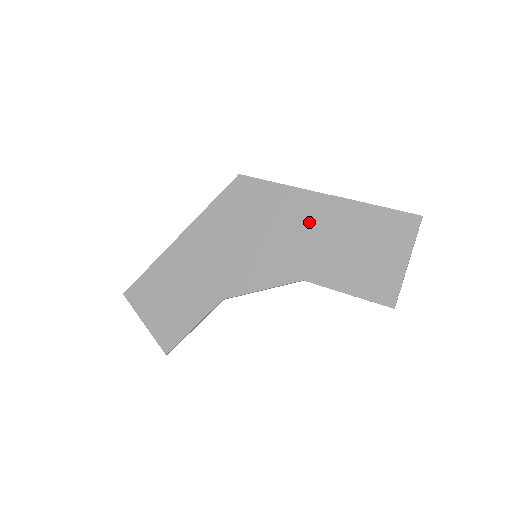
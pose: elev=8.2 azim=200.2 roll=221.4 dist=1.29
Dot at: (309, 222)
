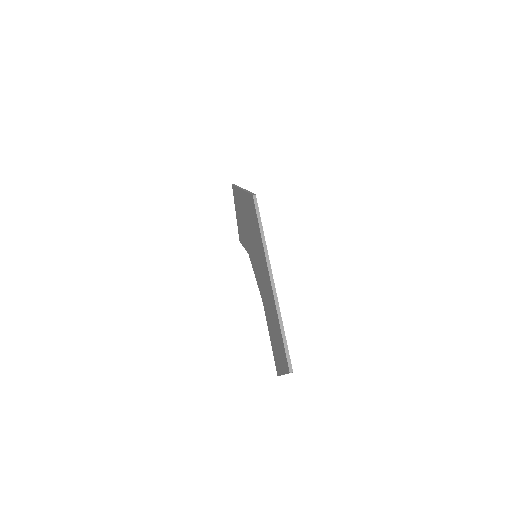
Dot at: (266, 281)
